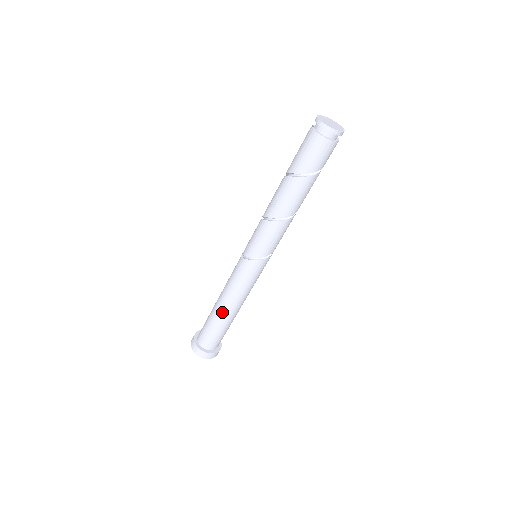
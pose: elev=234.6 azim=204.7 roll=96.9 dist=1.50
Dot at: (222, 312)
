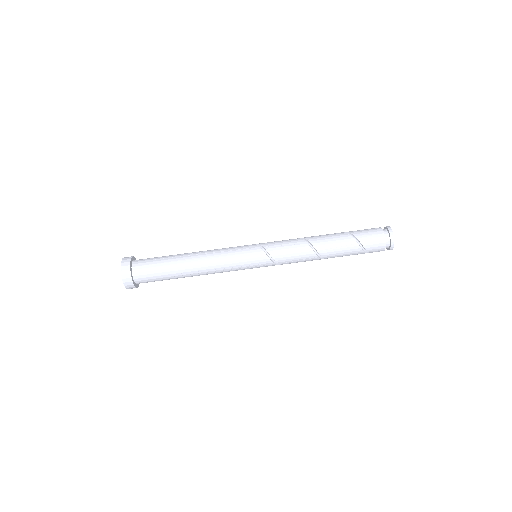
Dot at: (187, 253)
